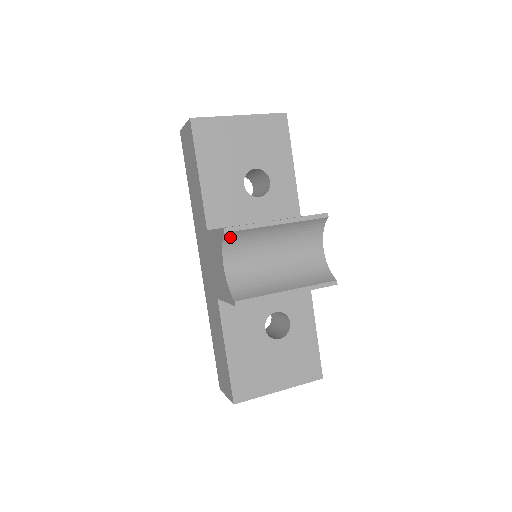
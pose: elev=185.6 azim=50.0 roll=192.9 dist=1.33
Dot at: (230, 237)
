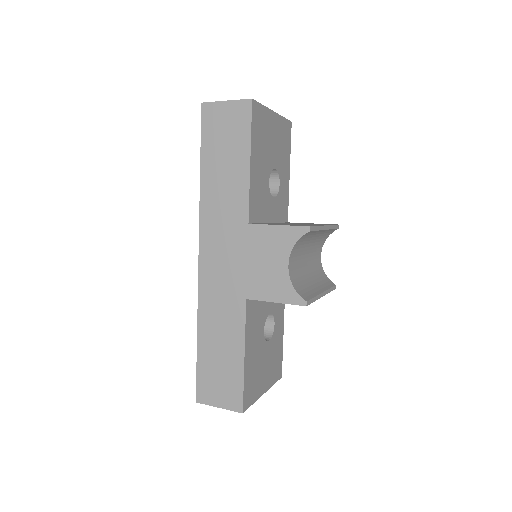
Dot at: (304, 236)
